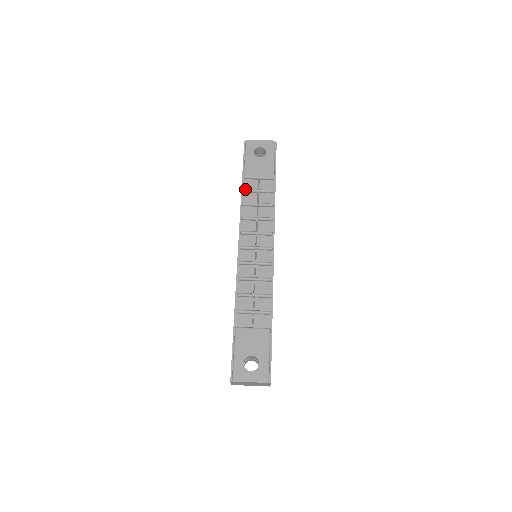
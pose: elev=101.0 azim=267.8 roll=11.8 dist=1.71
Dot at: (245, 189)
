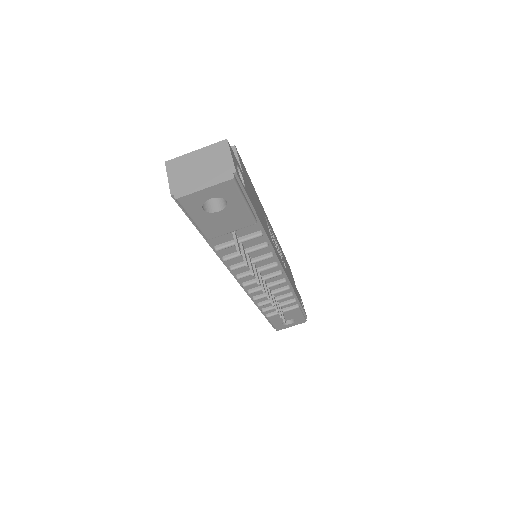
Dot at: occluded
